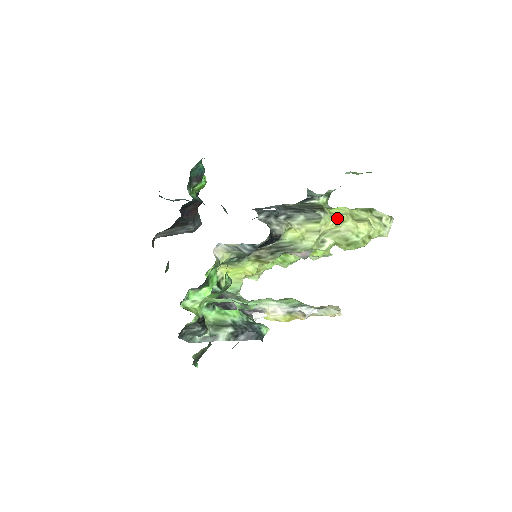
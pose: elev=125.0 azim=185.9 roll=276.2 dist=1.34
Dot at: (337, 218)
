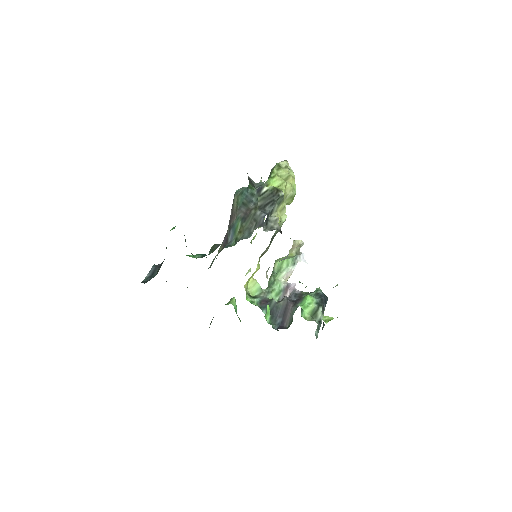
Dot at: (284, 188)
